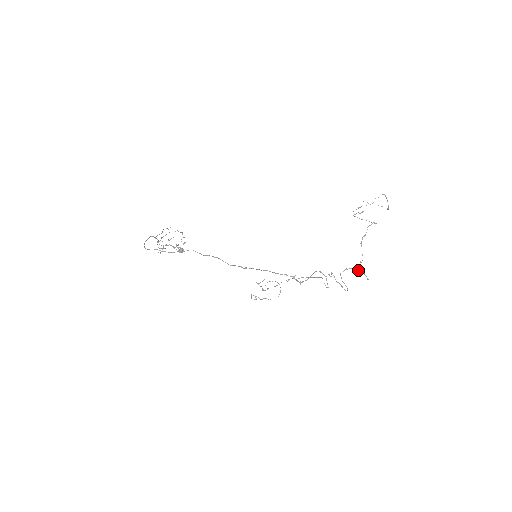
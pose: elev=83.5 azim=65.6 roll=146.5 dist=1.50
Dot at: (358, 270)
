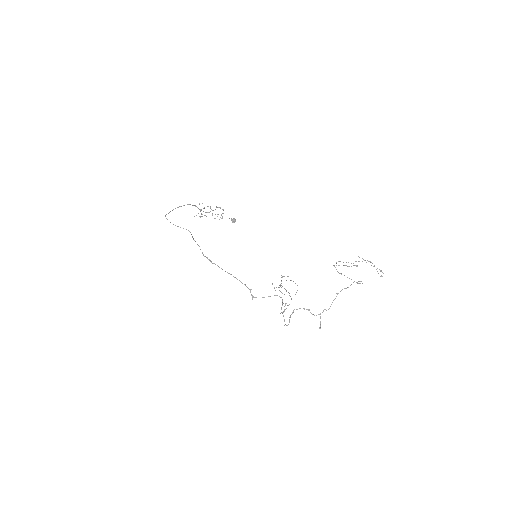
Dot at: (316, 315)
